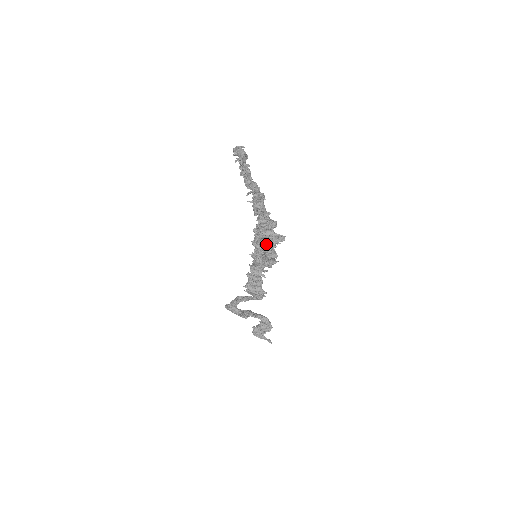
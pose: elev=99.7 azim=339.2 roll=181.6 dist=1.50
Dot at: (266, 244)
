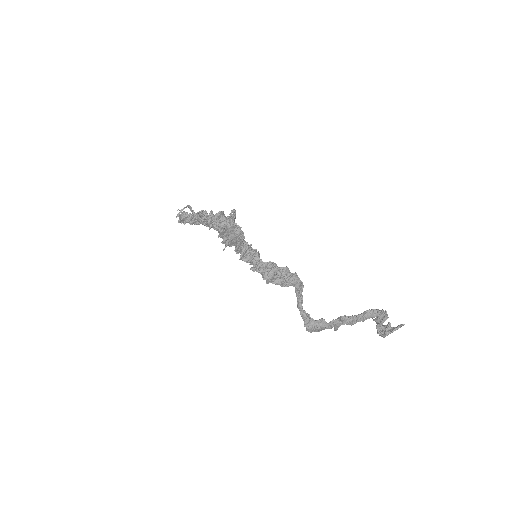
Dot at: (223, 228)
